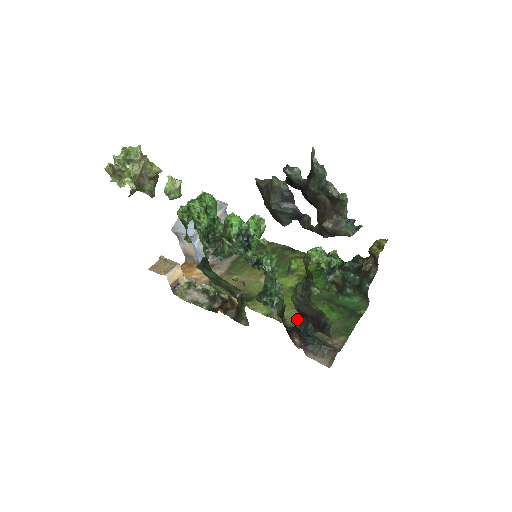
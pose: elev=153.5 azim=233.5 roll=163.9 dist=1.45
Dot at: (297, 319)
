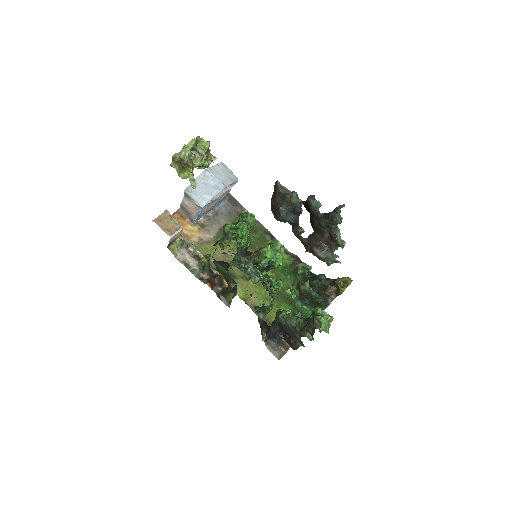
Dot at: occluded
